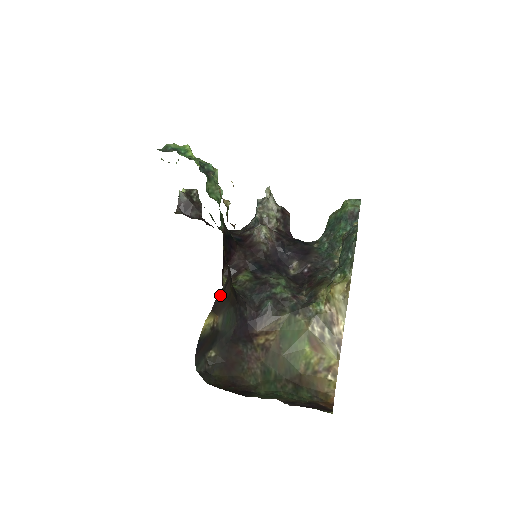
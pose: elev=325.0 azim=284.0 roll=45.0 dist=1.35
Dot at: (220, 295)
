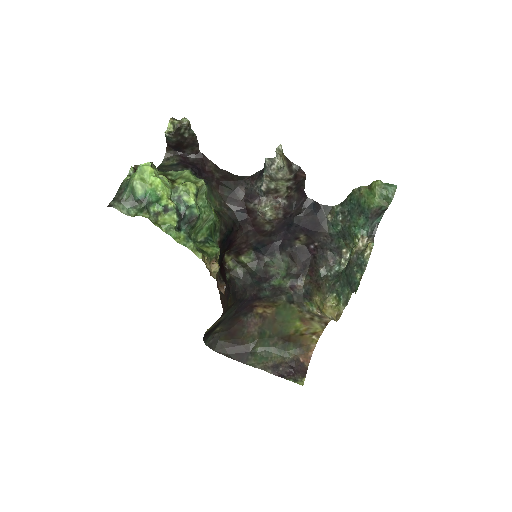
Dot at: occluded
